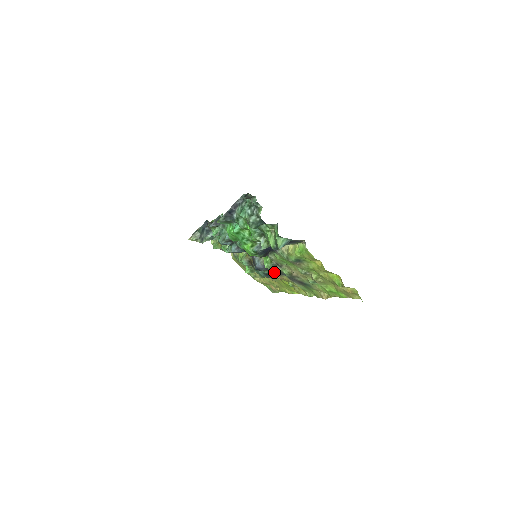
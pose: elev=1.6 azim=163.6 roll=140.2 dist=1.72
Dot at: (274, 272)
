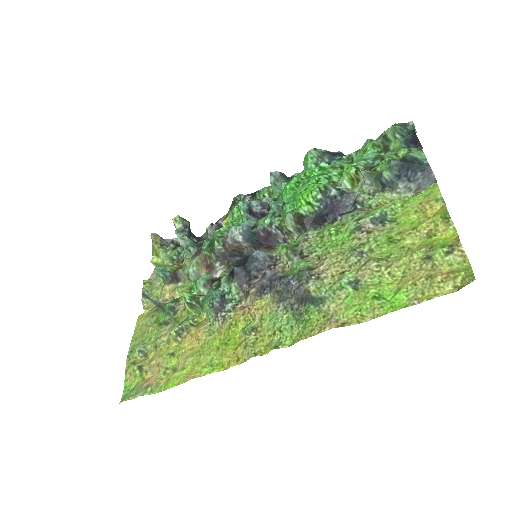
Dot at: (240, 303)
